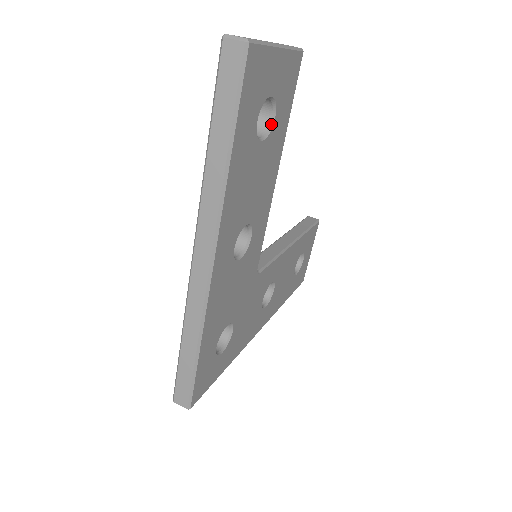
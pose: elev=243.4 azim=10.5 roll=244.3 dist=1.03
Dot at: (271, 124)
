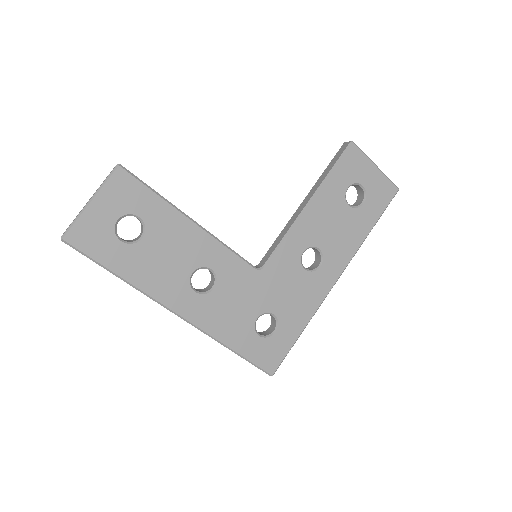
Dot at: (142, 221)
